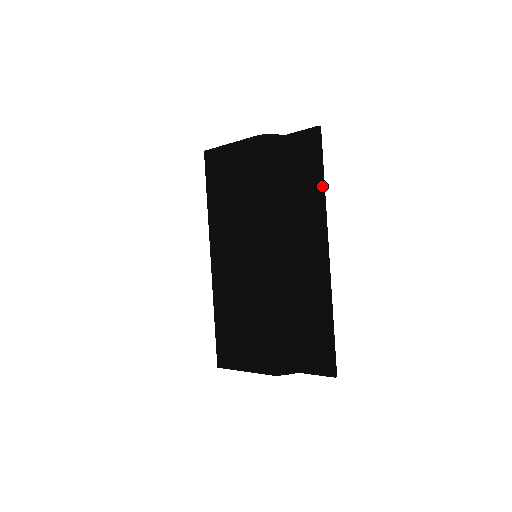
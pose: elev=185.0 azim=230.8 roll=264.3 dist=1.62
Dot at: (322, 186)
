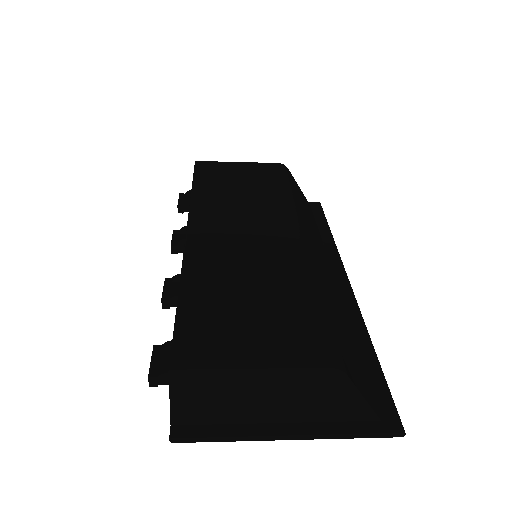
Dot at: (332, 235)
